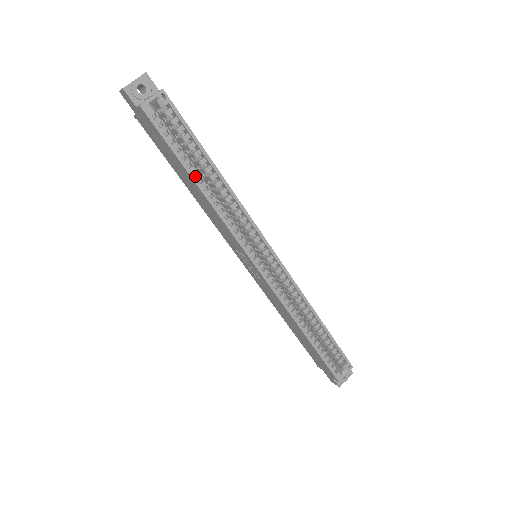
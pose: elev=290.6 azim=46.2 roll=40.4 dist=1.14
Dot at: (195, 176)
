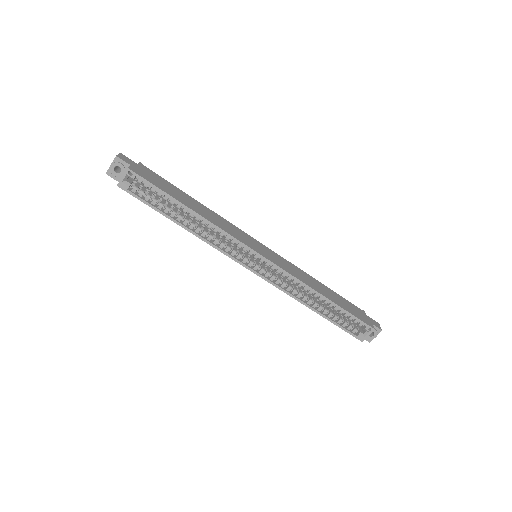
Dot at: (176, 219)
